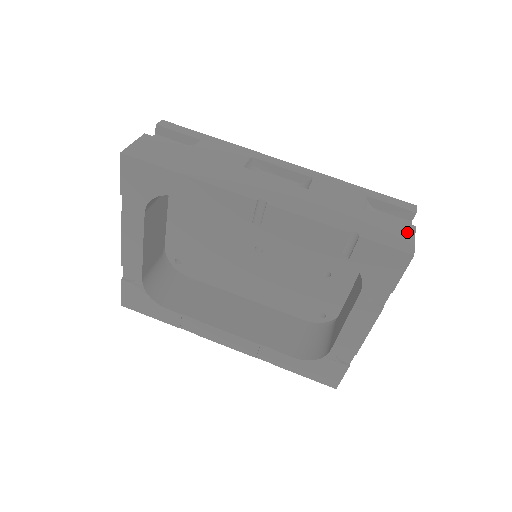
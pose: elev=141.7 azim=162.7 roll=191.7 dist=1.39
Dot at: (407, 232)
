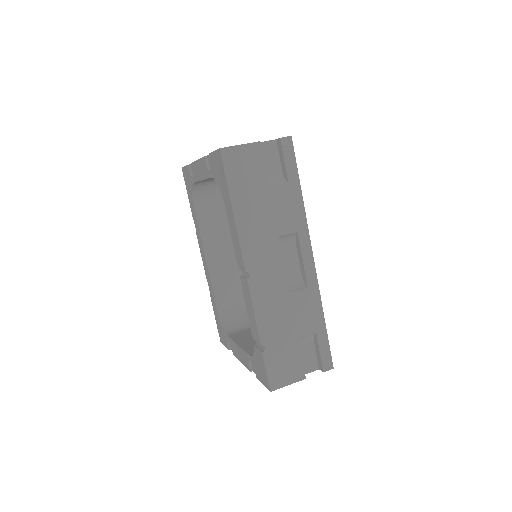
Dot at: (294, 377)
